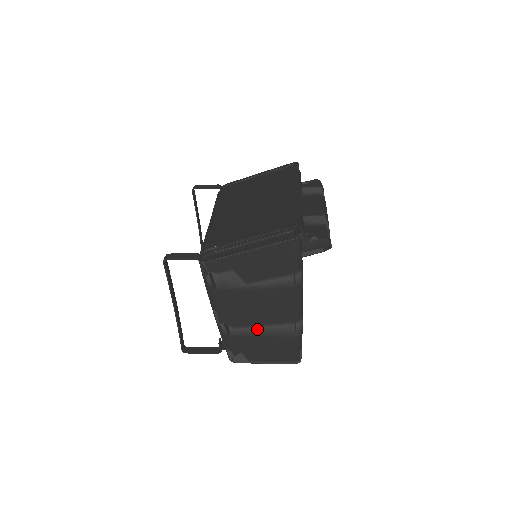
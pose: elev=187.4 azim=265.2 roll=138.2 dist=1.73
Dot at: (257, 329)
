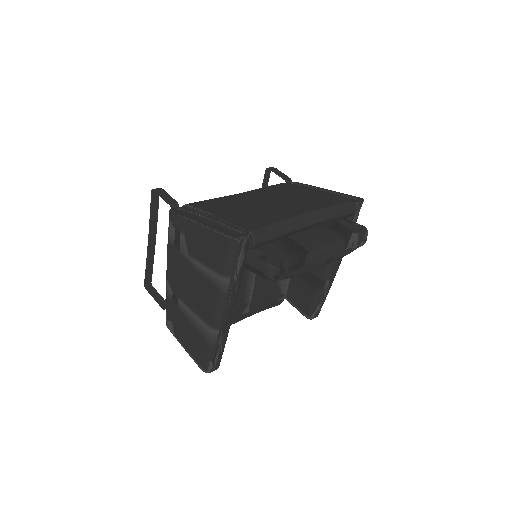
Dot at: (185, 308)
